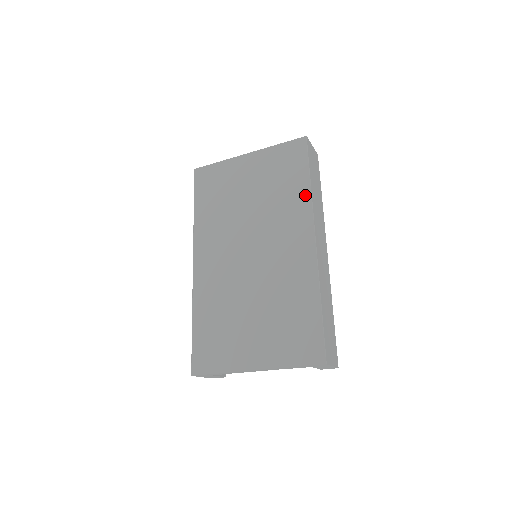
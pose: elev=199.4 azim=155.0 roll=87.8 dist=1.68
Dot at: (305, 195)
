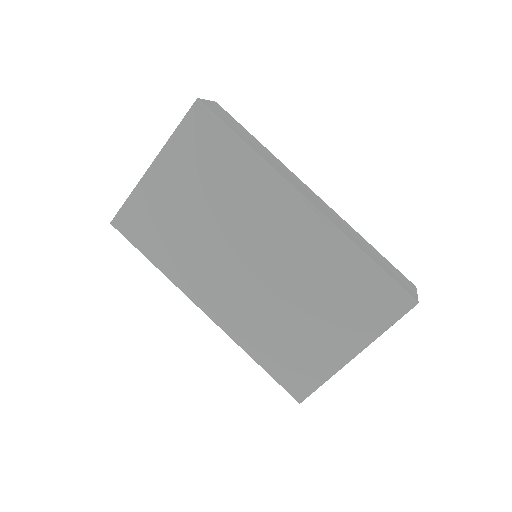
Dot at: (255, 163)
